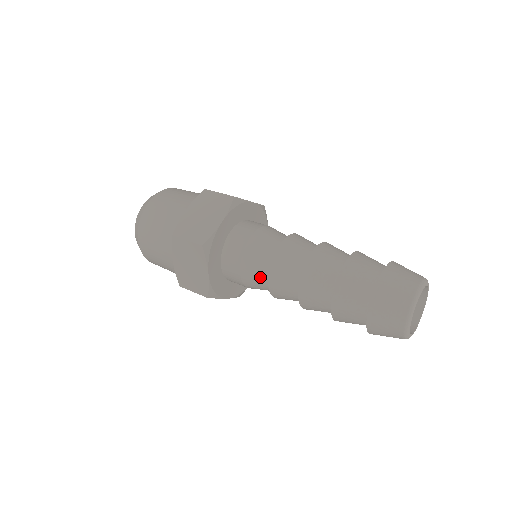
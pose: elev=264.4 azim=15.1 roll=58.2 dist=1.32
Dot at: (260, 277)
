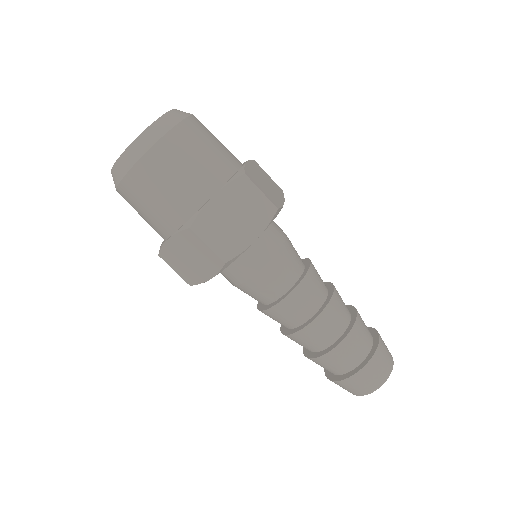
Dot at: (260, 297)
